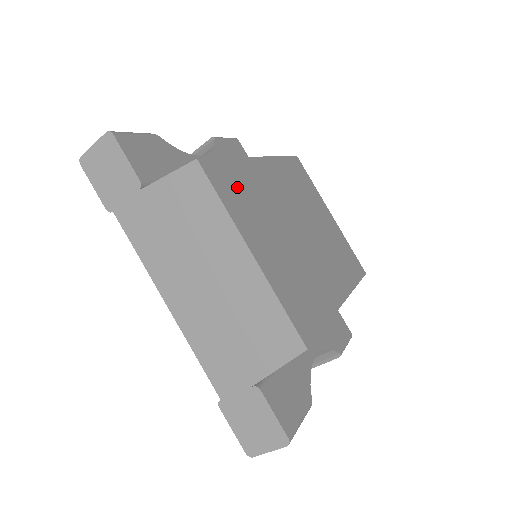
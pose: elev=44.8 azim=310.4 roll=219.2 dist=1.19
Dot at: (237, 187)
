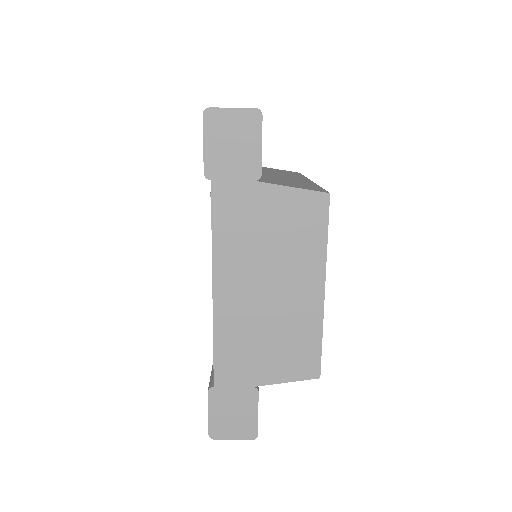
Dot at: occluded
